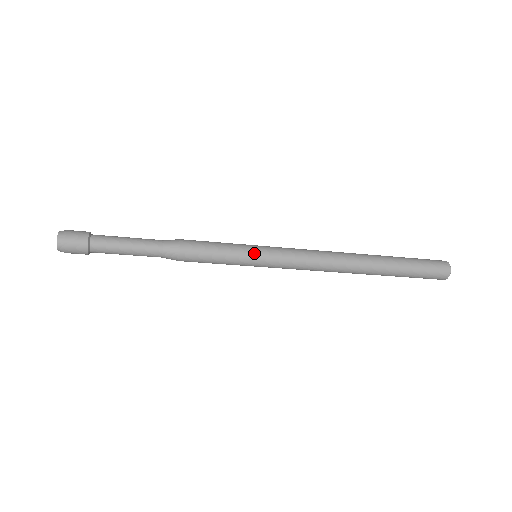
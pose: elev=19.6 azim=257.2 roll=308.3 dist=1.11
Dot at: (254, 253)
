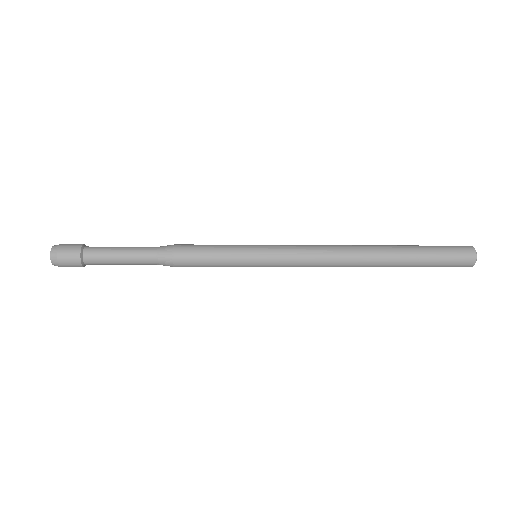
Dot at: (252, 265)
